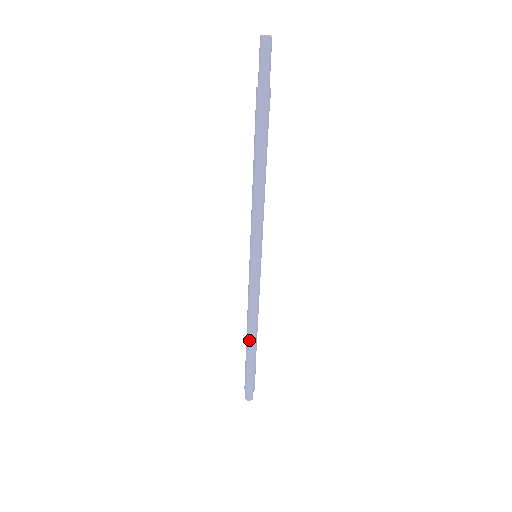
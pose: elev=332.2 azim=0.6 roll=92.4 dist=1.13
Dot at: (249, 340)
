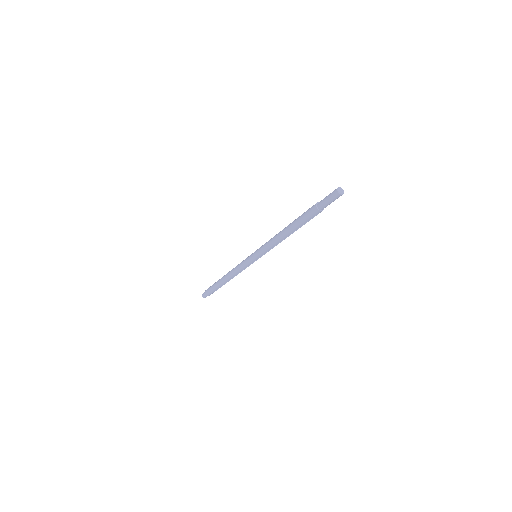
Dot at: (223, 278)
